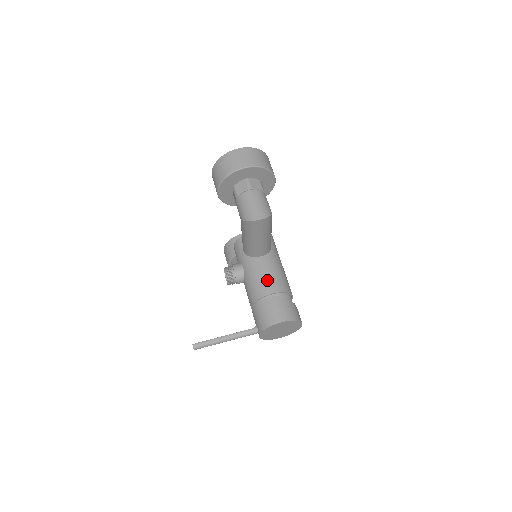
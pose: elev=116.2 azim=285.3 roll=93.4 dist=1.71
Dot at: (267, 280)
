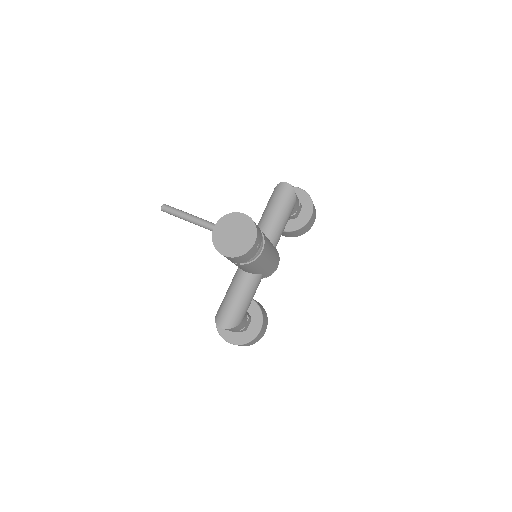
Dot at: occluded
